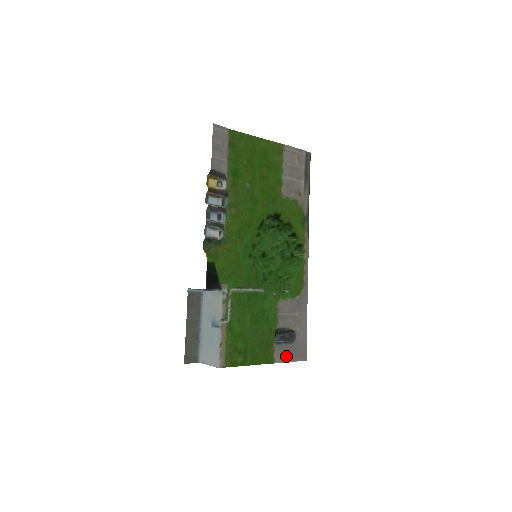
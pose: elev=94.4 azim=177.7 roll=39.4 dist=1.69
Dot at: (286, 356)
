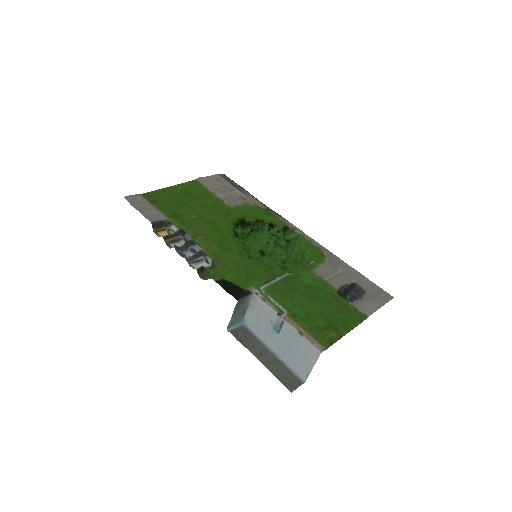
Dot at: (371, 305)
